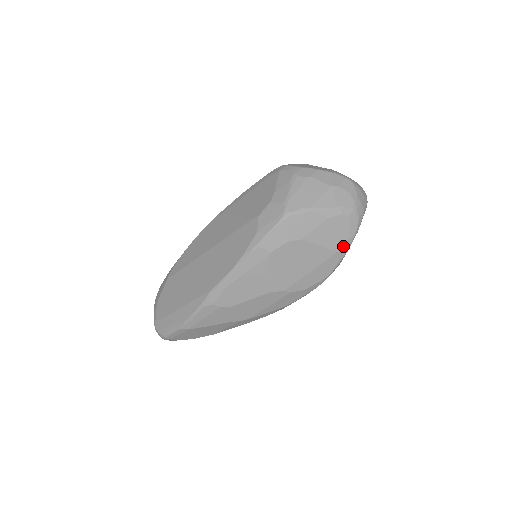
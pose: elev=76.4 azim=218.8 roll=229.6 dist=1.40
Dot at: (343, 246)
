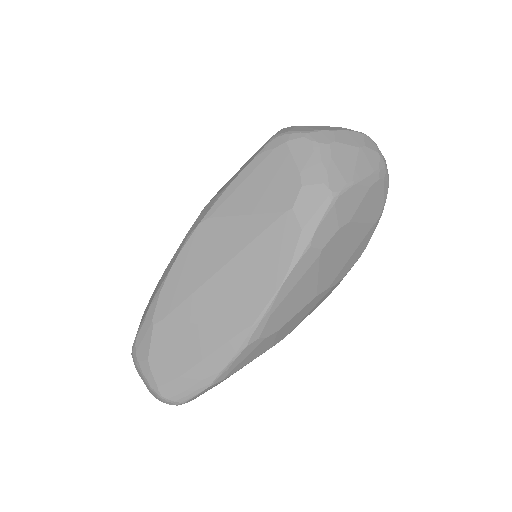
Dot at: (379, 215)
